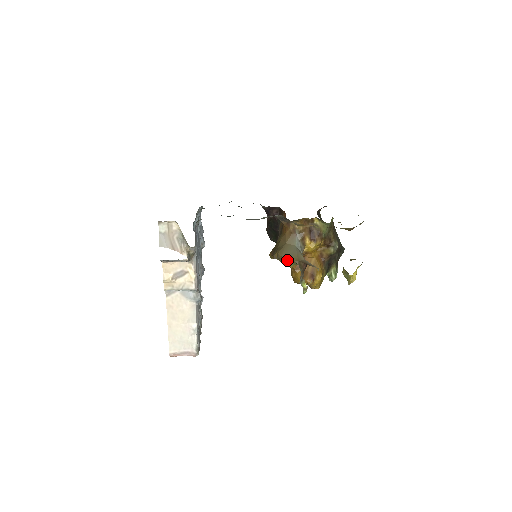
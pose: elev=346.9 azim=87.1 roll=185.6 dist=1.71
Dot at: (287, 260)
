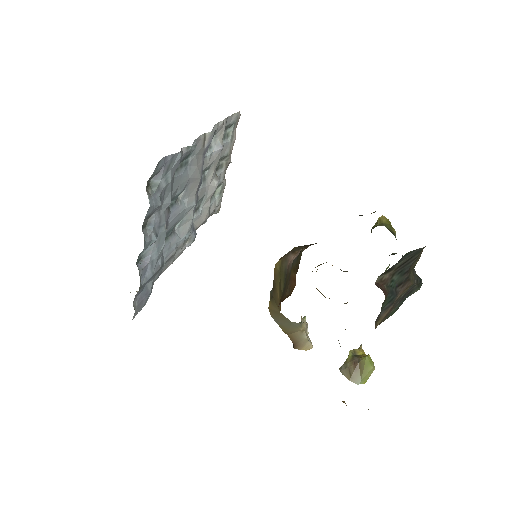
Dot at: occluded
